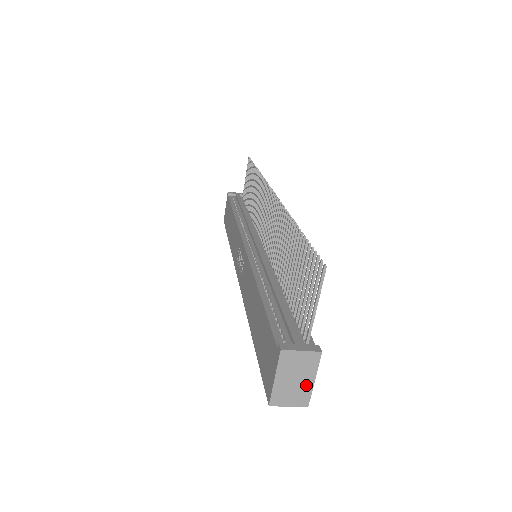
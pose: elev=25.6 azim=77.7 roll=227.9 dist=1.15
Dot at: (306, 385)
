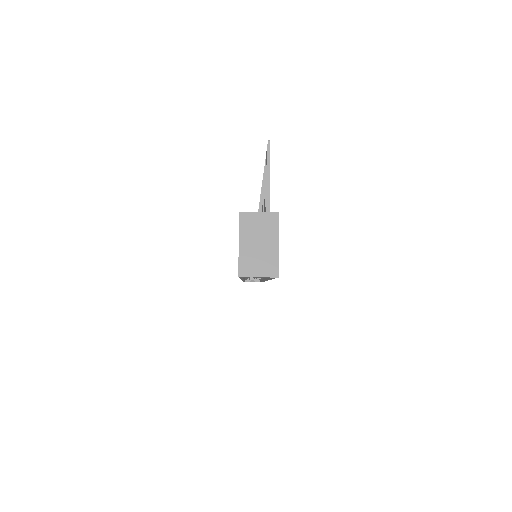
Dot at: (271, 251)
